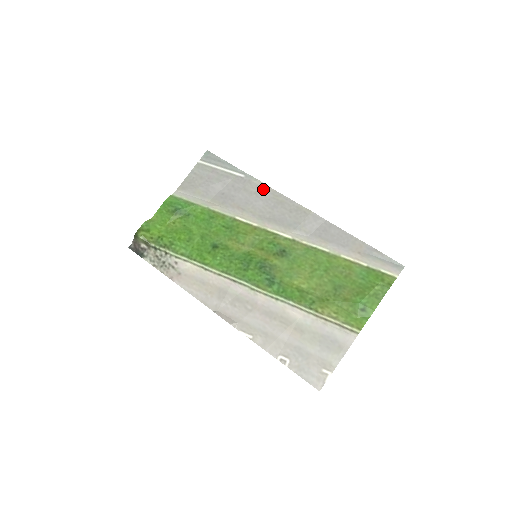
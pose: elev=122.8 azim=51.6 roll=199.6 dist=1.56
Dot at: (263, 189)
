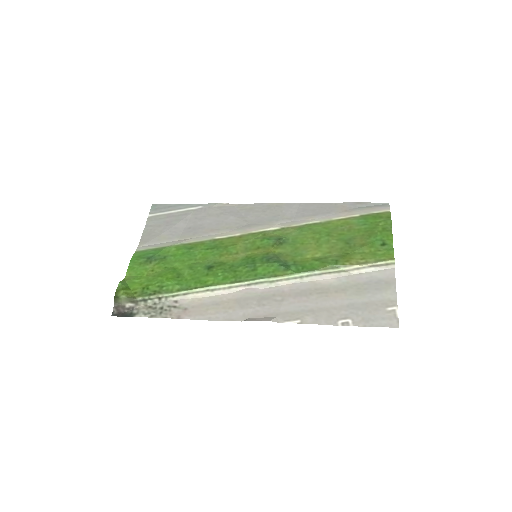
Dot at: (227, 208)
